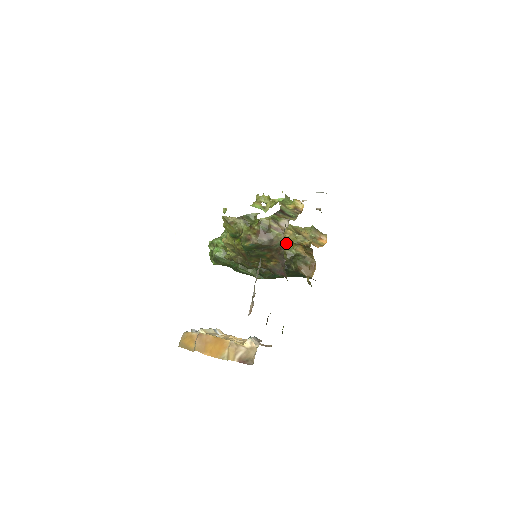
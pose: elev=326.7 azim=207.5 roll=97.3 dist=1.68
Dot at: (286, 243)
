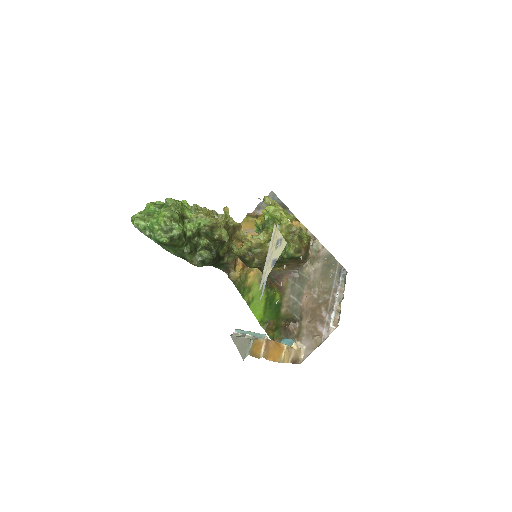
Dot at: (234, 238)
